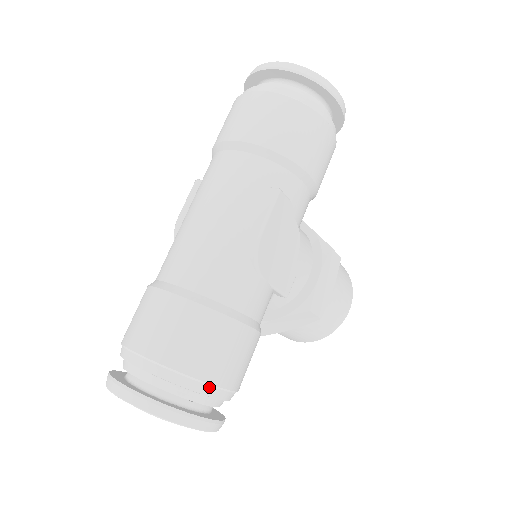
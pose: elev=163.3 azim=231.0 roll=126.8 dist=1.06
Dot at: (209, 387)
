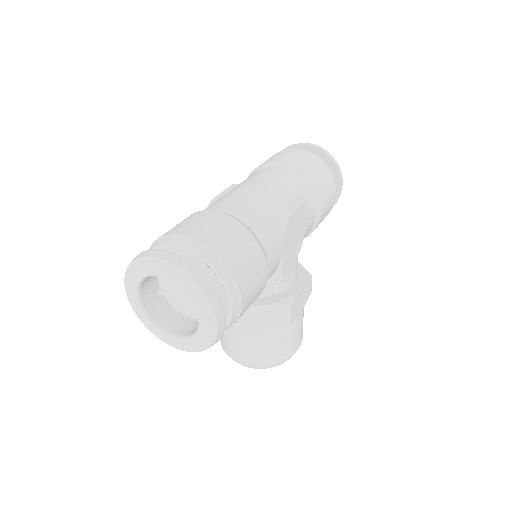
Dot at: (234, 285)
